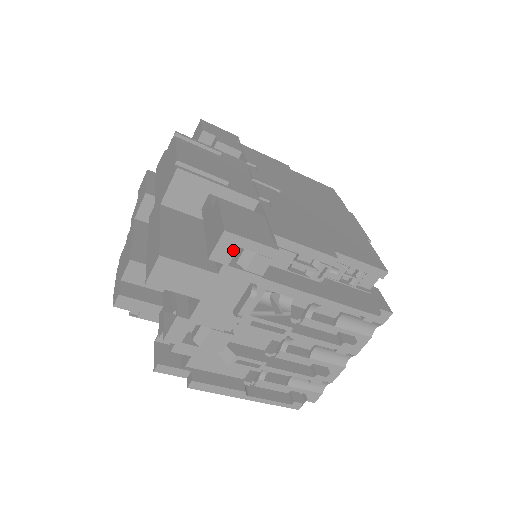
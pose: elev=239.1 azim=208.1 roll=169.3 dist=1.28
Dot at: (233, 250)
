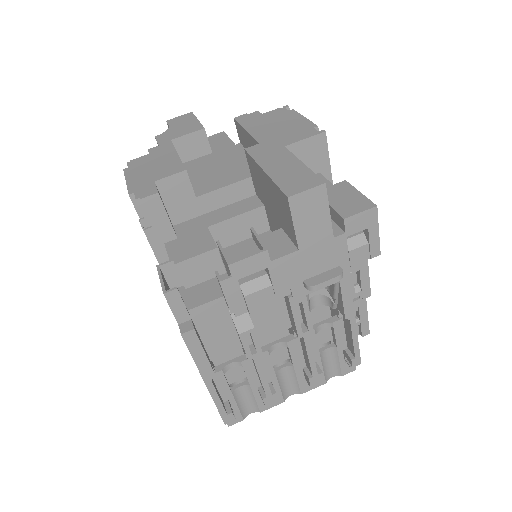
Dot at: (363, 227)
